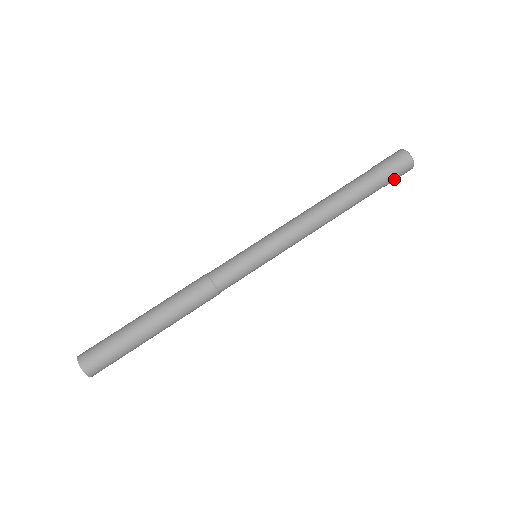
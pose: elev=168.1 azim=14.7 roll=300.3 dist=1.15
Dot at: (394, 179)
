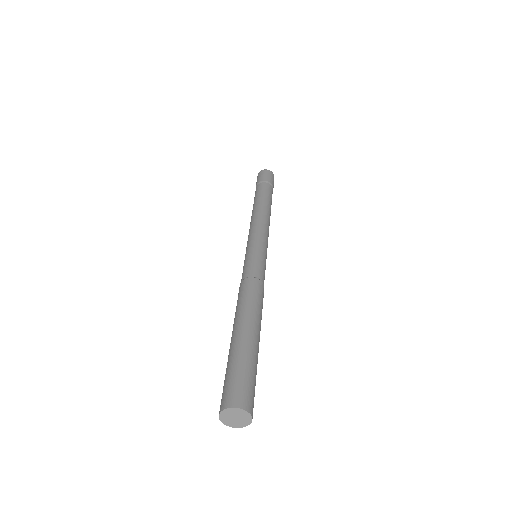
Dot at: occluded
